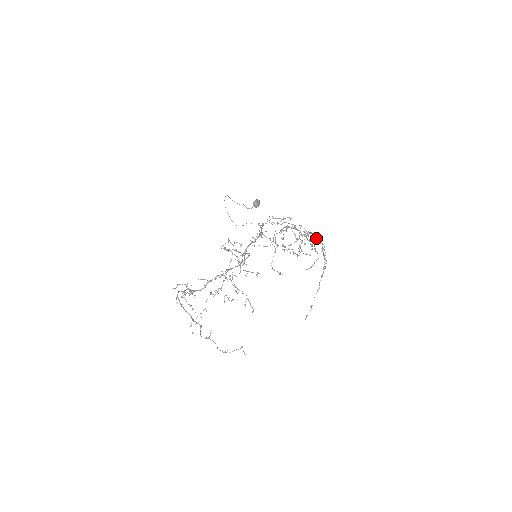
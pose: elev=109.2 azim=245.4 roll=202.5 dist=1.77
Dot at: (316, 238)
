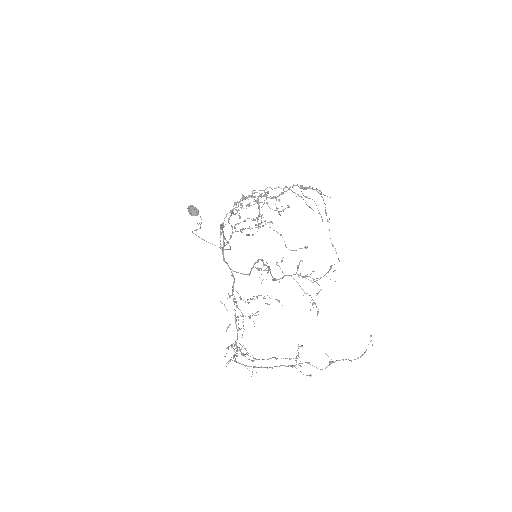
Dot at: (303, 187)
